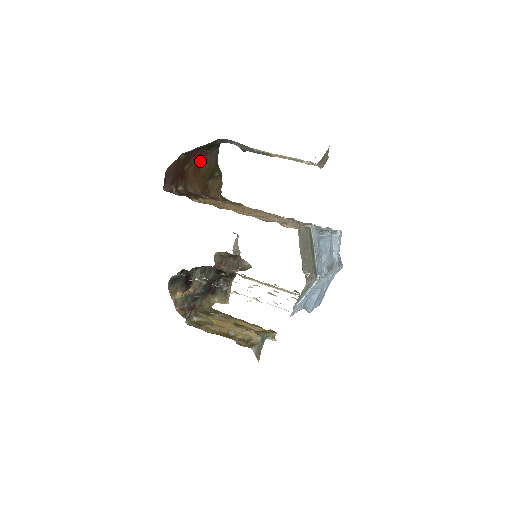
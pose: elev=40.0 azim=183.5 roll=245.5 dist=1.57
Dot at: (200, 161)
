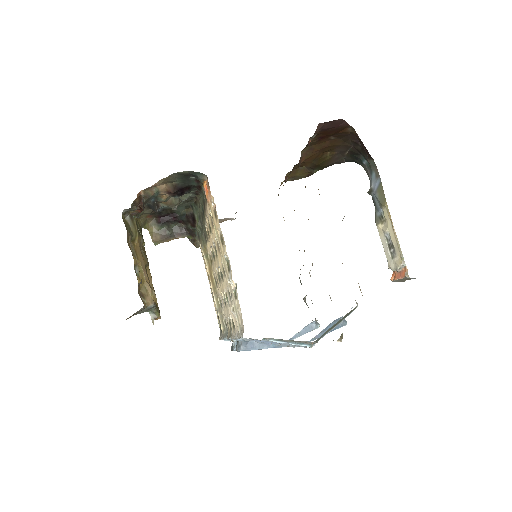
Dot at: (335, 149)
